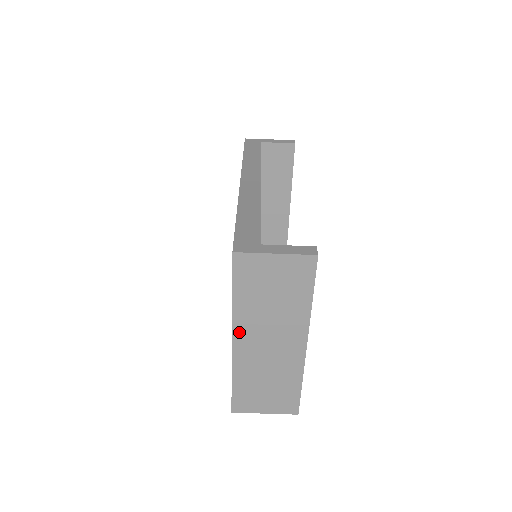
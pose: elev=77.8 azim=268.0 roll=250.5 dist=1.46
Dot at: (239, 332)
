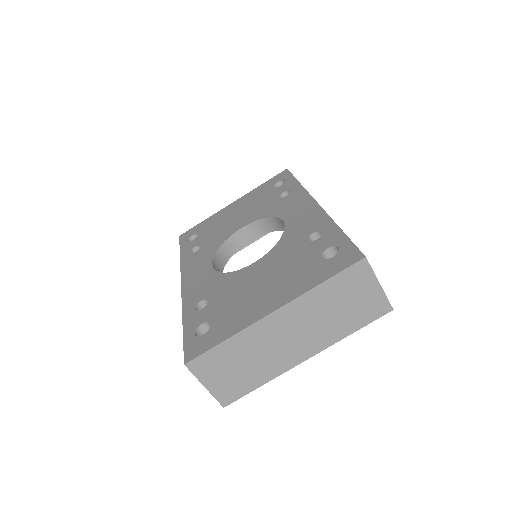
Dot at: (288, 310)
